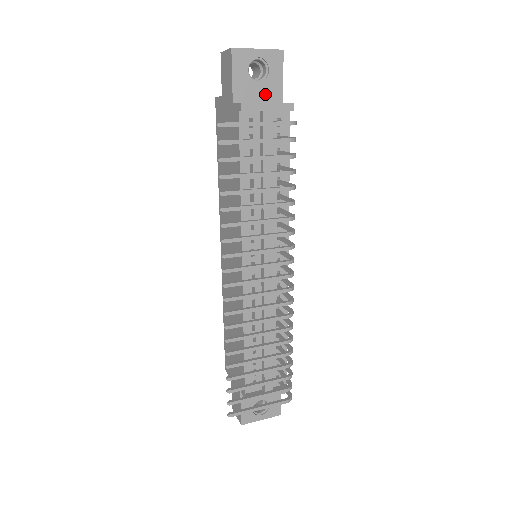
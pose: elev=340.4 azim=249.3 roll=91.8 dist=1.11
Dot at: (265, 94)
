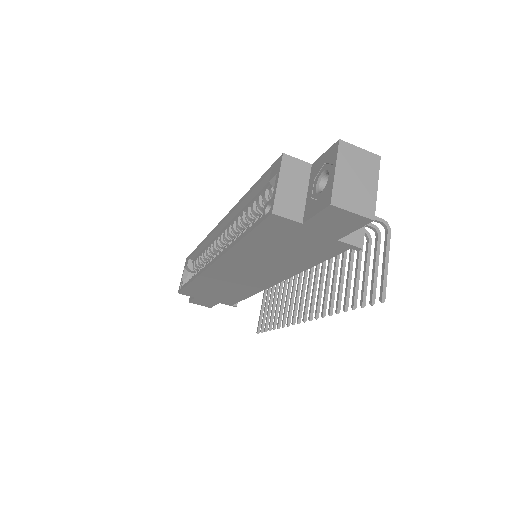
Dot at: occluded
